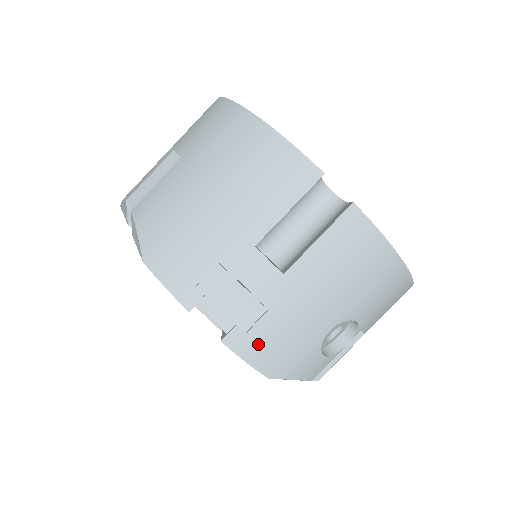
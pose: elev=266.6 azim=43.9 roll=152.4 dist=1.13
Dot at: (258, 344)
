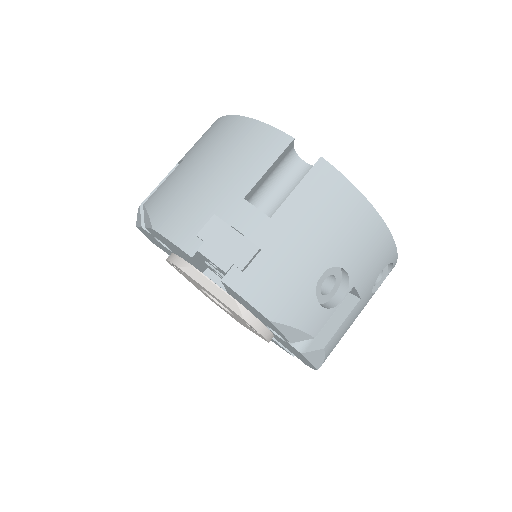
Dot at: (255, 283)
